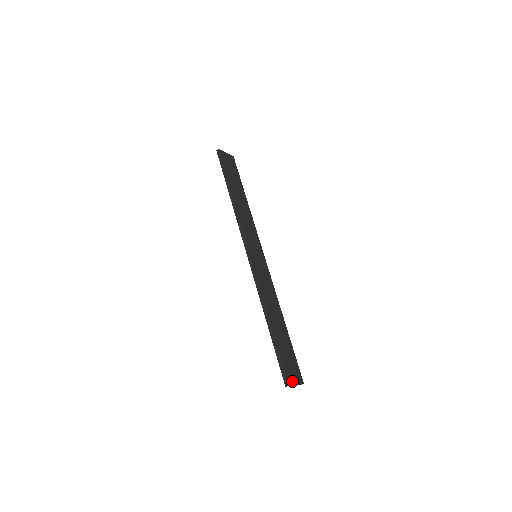
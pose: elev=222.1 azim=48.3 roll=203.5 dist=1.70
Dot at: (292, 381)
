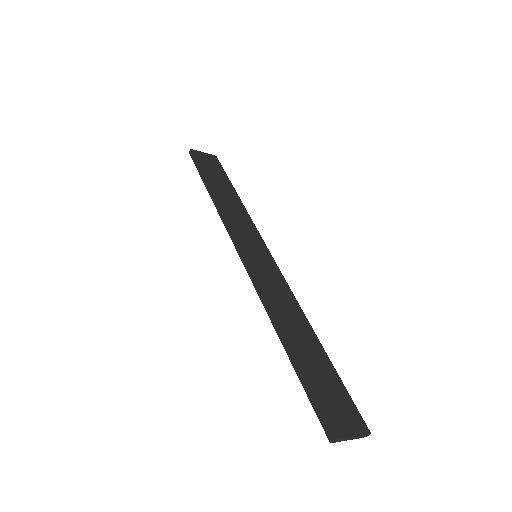
Dot at: (342, 431)
